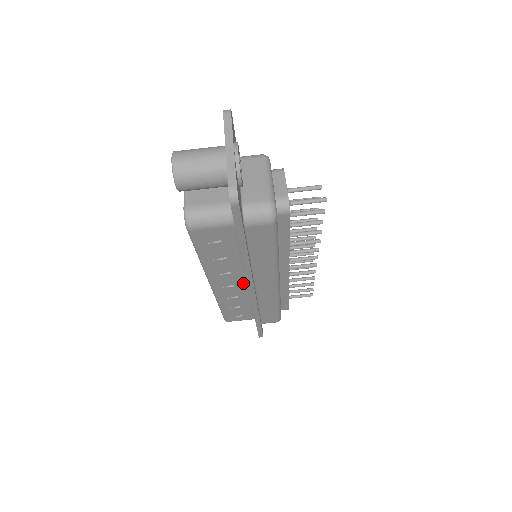
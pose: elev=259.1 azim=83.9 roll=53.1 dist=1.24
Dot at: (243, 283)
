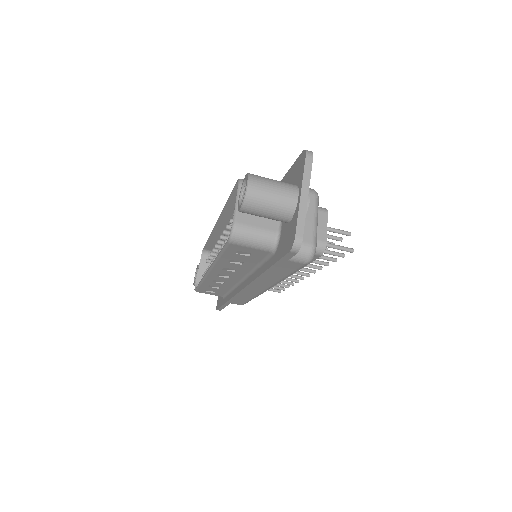
Dot at: (238, 279)
